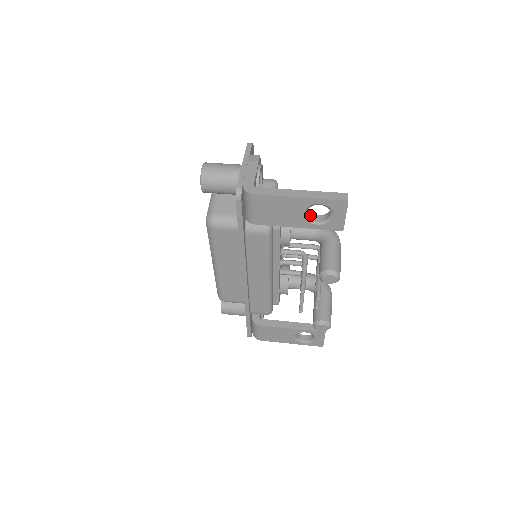
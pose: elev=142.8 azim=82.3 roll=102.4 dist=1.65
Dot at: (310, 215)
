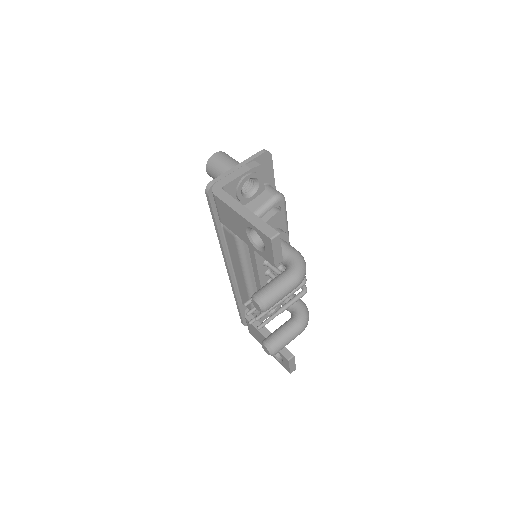
Dot at: (256, 237)
